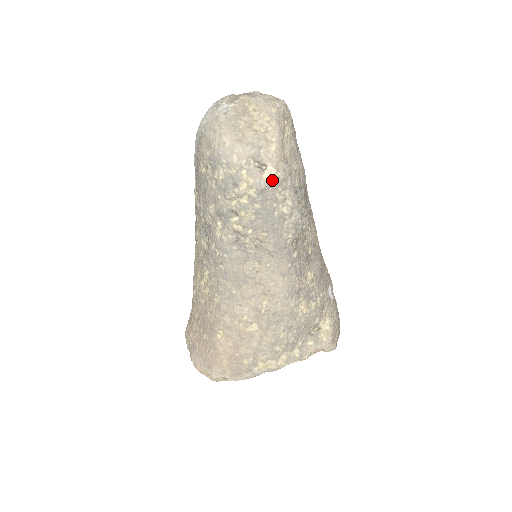
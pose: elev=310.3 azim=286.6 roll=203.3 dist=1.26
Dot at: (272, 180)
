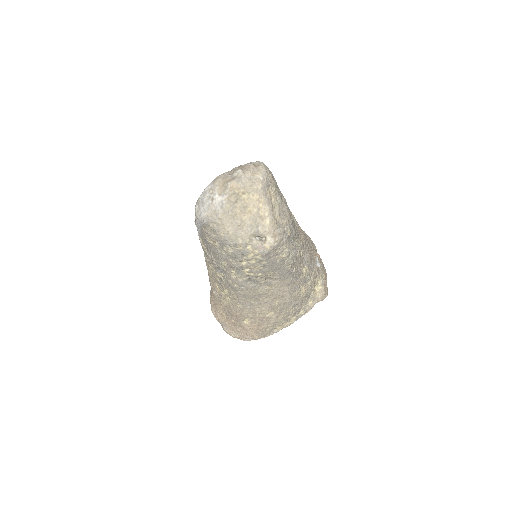
Dot at: (272, 246)
